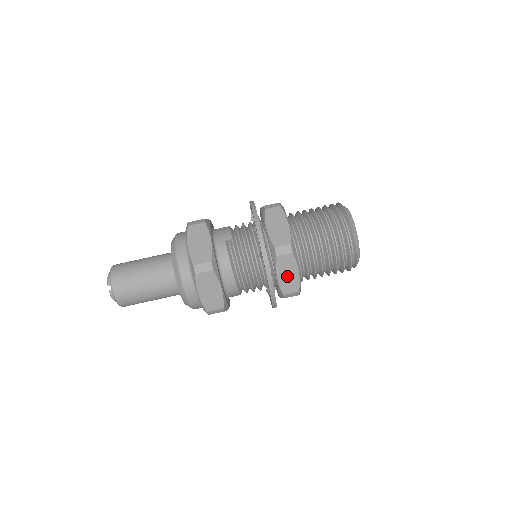
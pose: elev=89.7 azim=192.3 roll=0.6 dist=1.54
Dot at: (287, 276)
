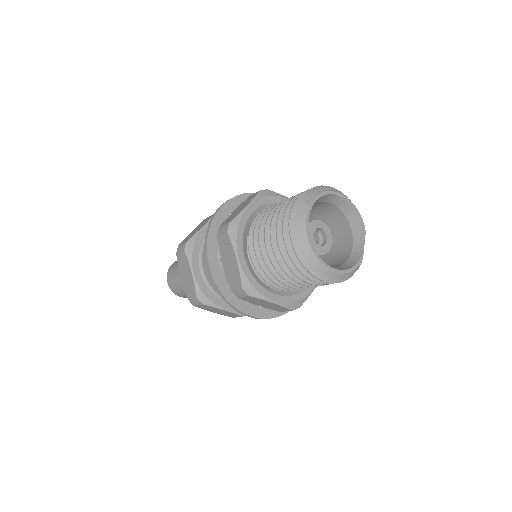
Dot at: (229, 264)
